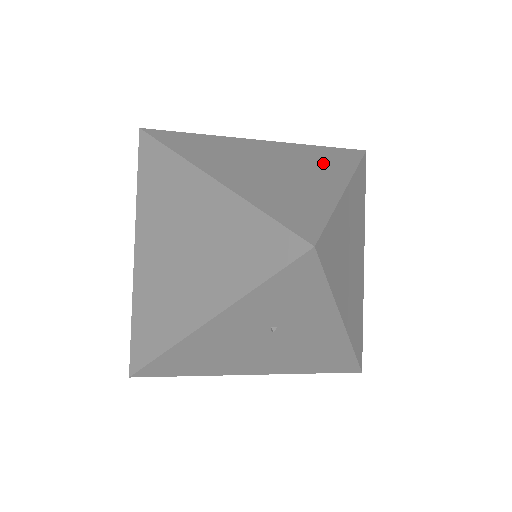
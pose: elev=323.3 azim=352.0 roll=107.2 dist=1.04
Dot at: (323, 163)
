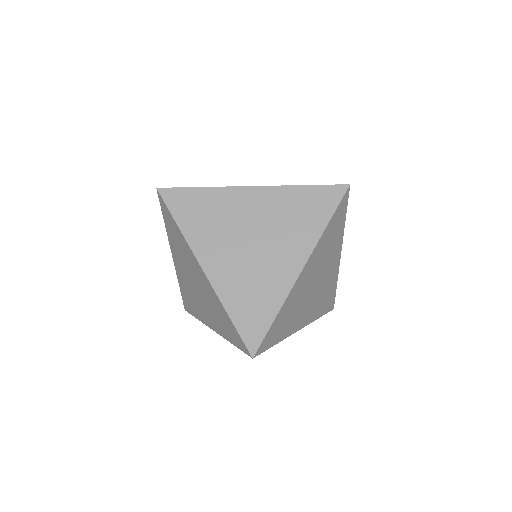
Dot at: (297, 226)
